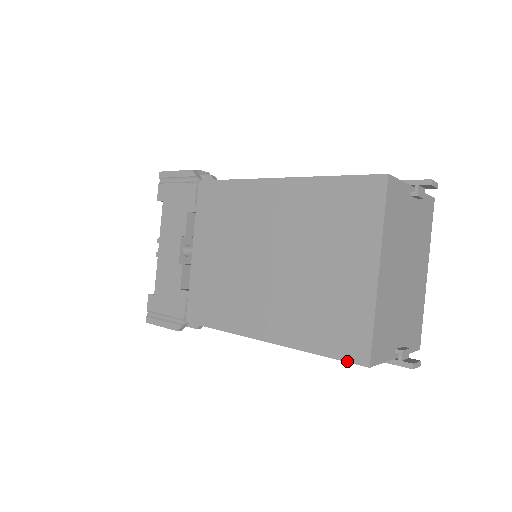
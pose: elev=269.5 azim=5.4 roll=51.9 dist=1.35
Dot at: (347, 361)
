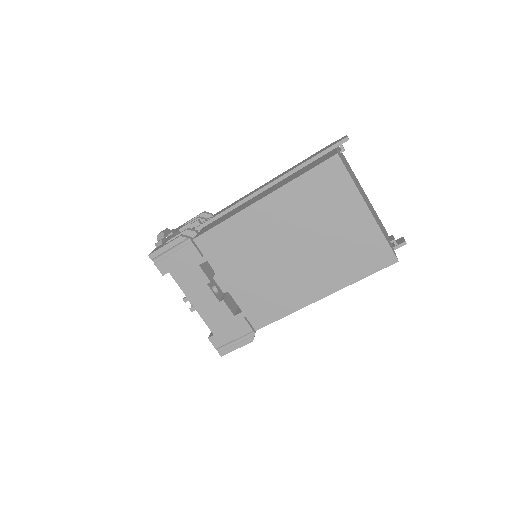
Dot at: occluded
